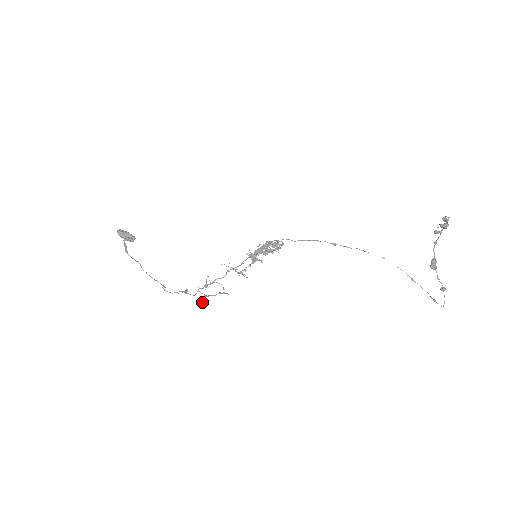
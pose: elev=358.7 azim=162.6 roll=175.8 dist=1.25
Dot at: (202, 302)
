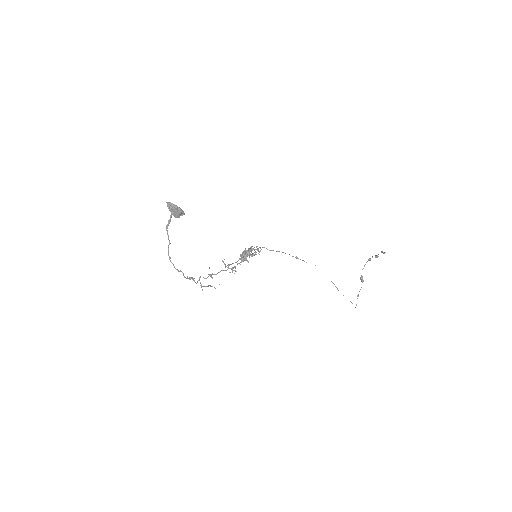
Dot at: occluded
